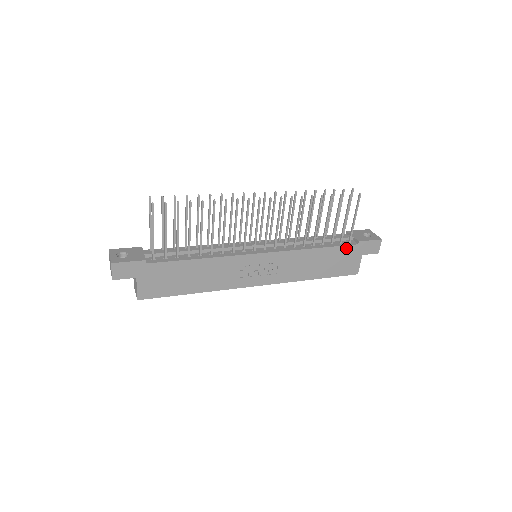
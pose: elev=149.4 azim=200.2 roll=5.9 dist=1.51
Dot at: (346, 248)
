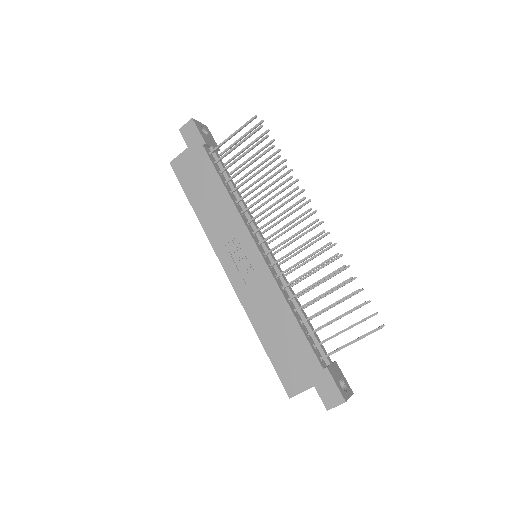
Dot at: (311, 354)
